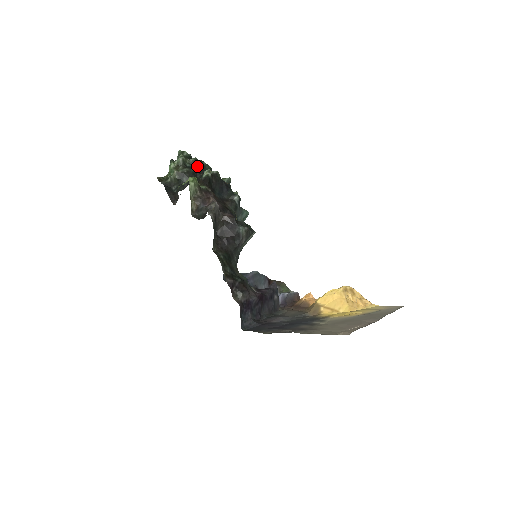
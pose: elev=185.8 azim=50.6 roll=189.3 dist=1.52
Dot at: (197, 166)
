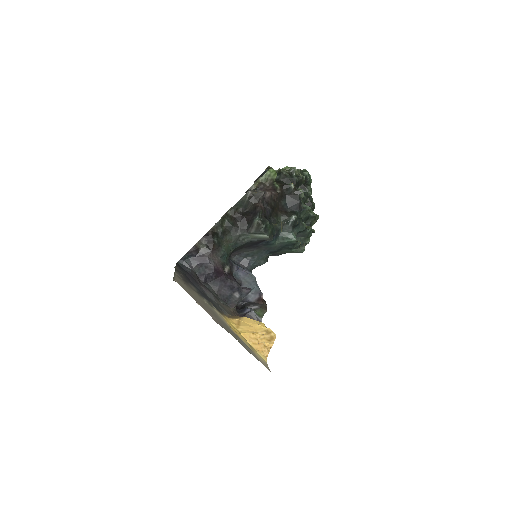
Dot at: (297, 179)
